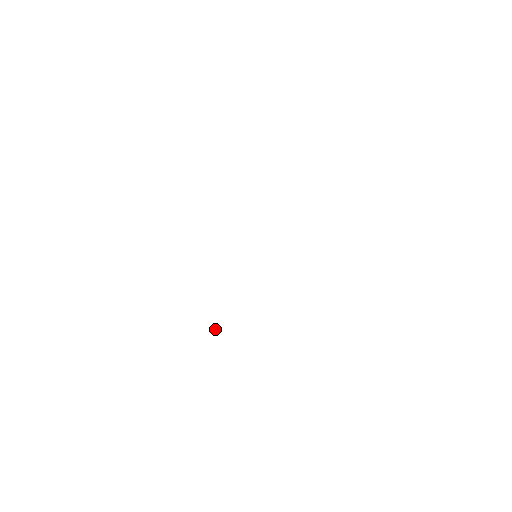
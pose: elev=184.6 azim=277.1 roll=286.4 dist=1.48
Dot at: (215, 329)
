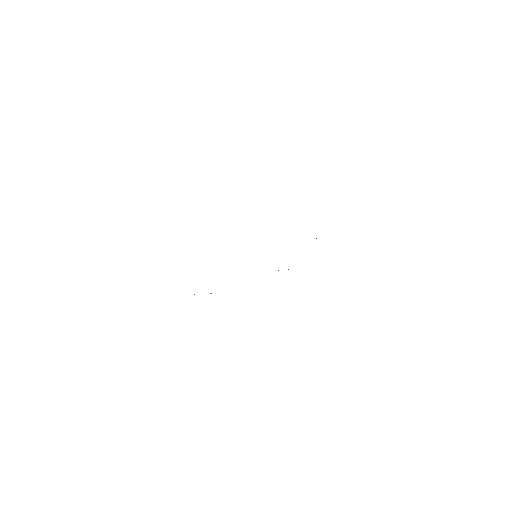
Dot at: occluded
